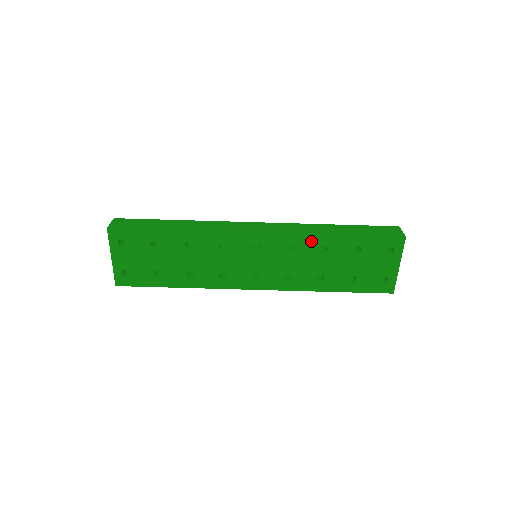
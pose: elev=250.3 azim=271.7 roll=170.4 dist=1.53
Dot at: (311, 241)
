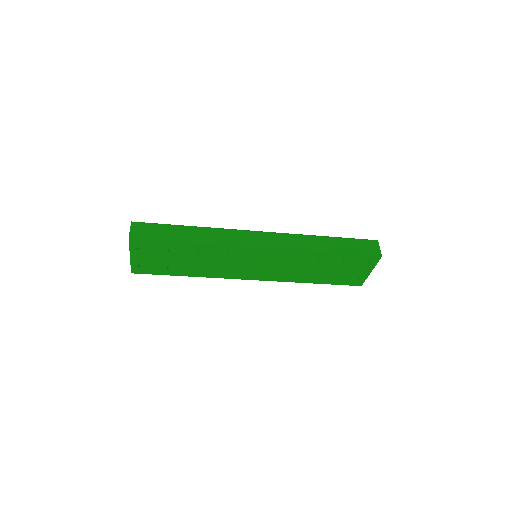
Dot at: (306, 255)
